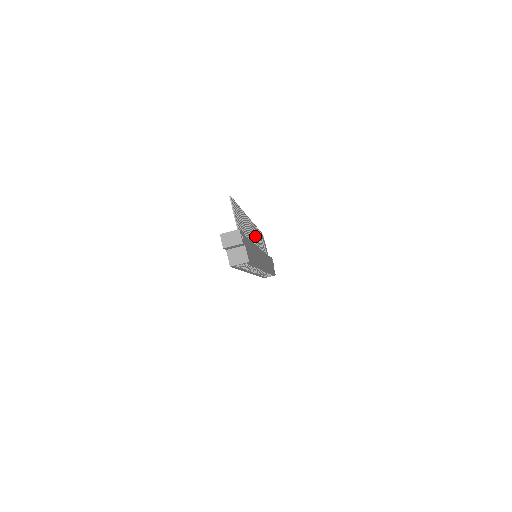
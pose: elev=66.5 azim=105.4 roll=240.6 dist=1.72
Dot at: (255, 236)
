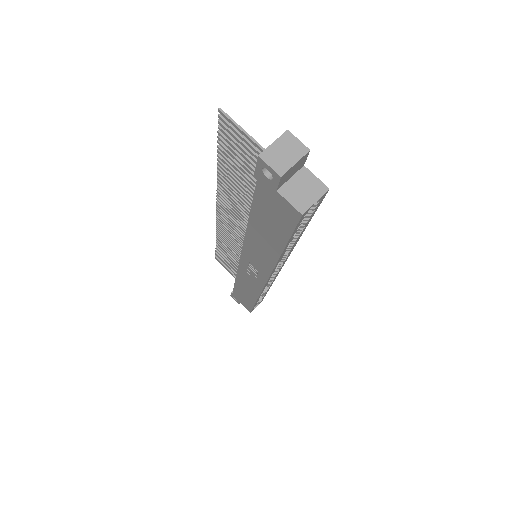
Dot at: (235, 233)
